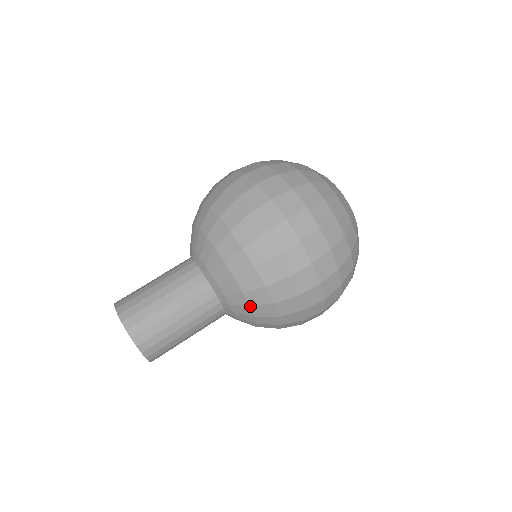
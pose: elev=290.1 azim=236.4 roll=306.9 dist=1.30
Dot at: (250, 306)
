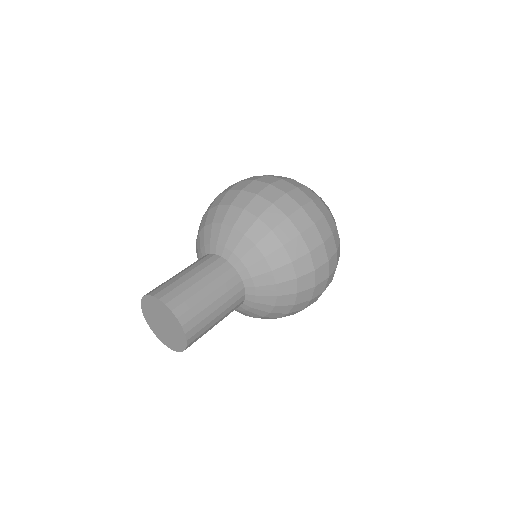
Dot at: (244, 234)
